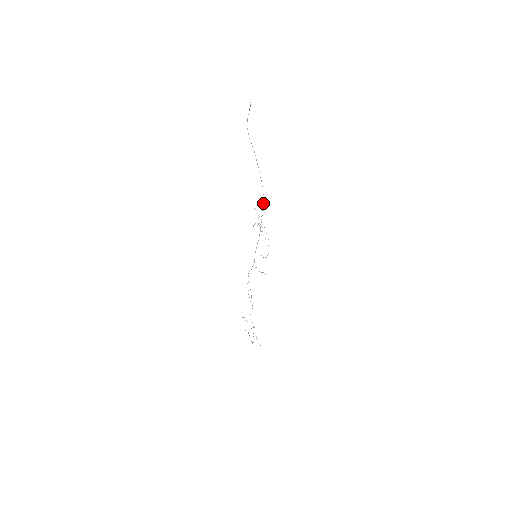
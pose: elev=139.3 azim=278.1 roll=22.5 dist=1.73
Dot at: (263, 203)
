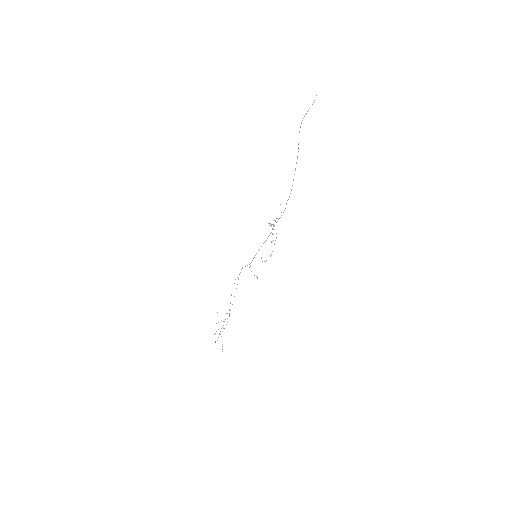
Dot at: occluded
